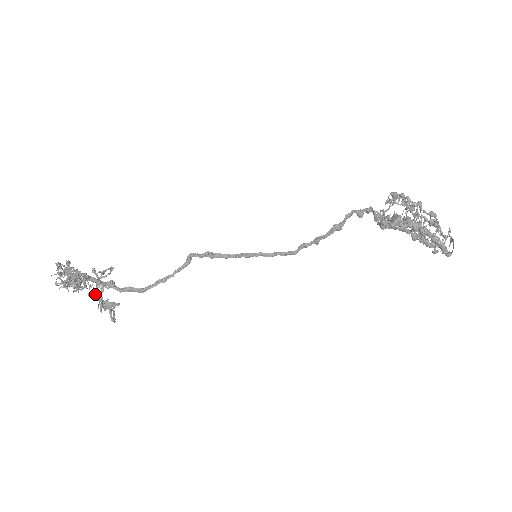
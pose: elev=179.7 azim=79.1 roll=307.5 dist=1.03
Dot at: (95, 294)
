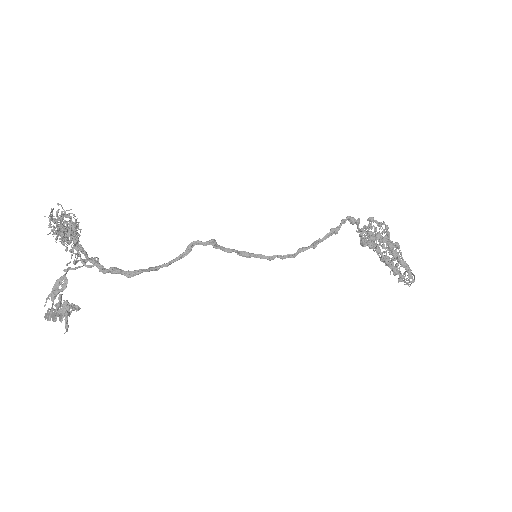
Dot at: (49, 295)
